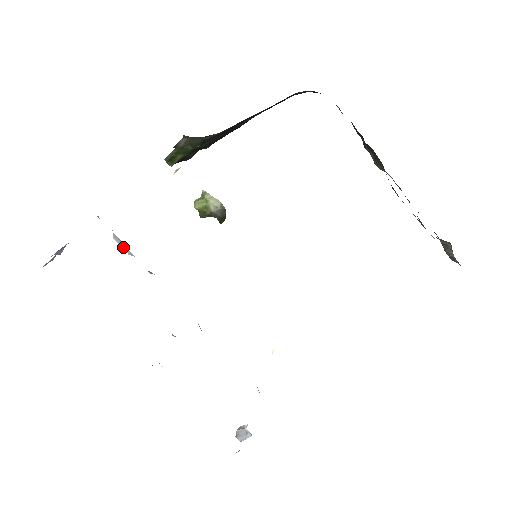
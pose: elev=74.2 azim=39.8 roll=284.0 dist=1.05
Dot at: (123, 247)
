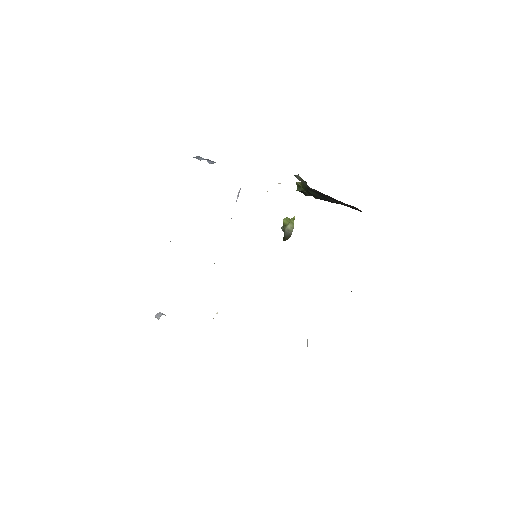
Dot at: (238, 196)
